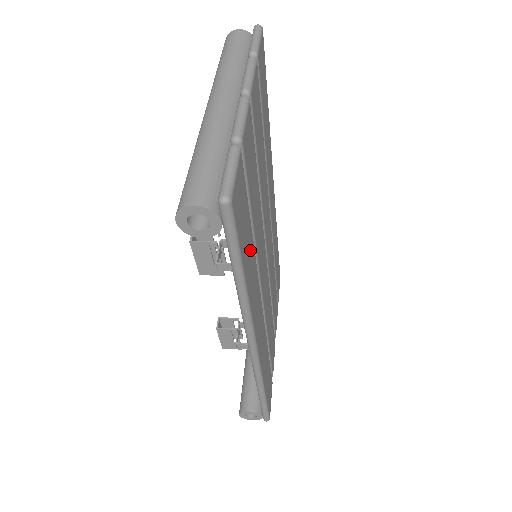
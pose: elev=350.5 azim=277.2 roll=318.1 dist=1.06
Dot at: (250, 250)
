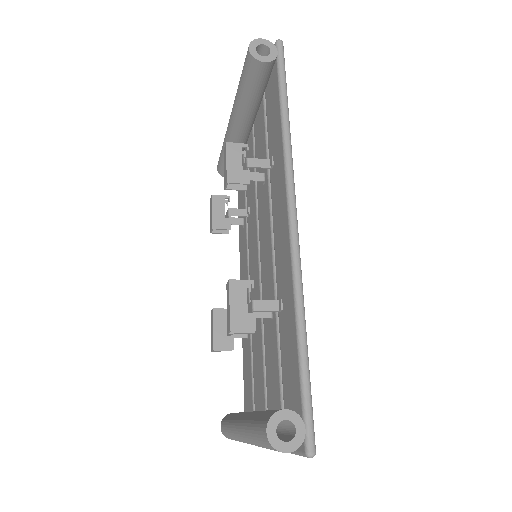
Dot at: occluded
